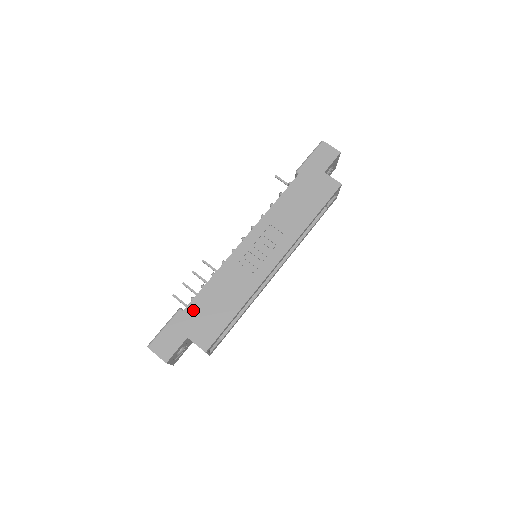
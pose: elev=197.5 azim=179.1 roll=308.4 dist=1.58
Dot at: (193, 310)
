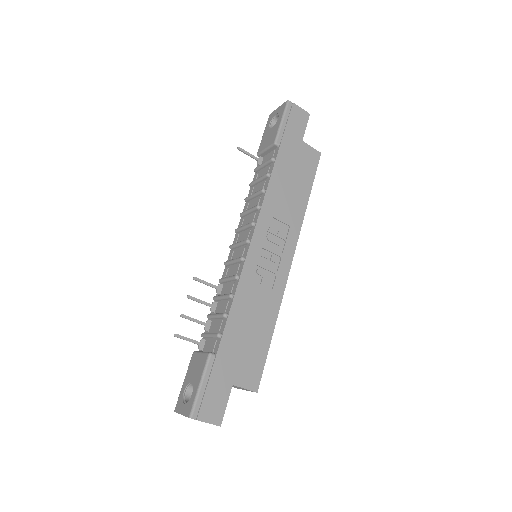
Dot at: (227, 349)
